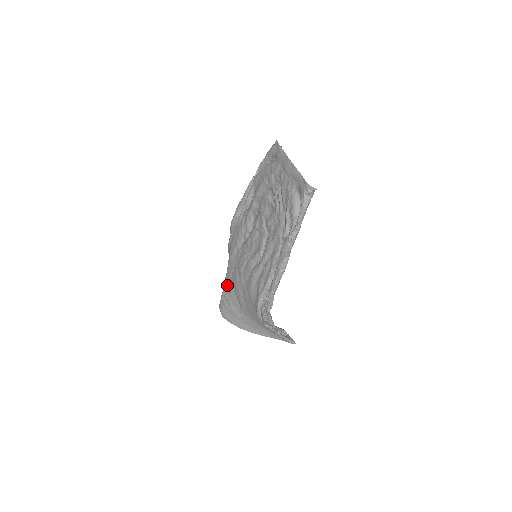
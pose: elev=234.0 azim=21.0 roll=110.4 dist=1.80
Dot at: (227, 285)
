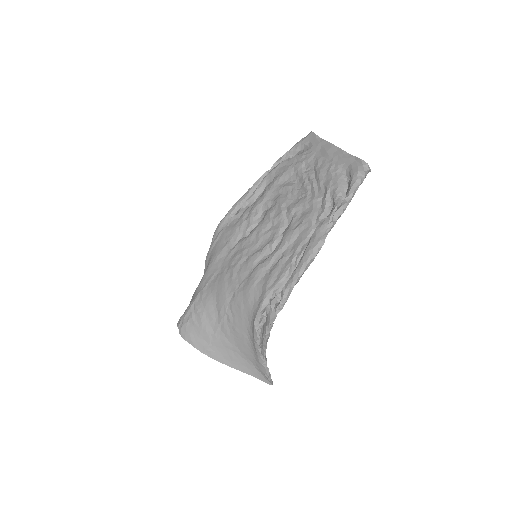
Dot at: (203, 292)
